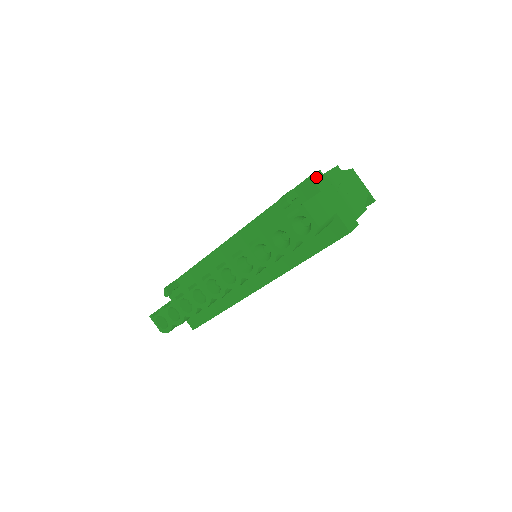
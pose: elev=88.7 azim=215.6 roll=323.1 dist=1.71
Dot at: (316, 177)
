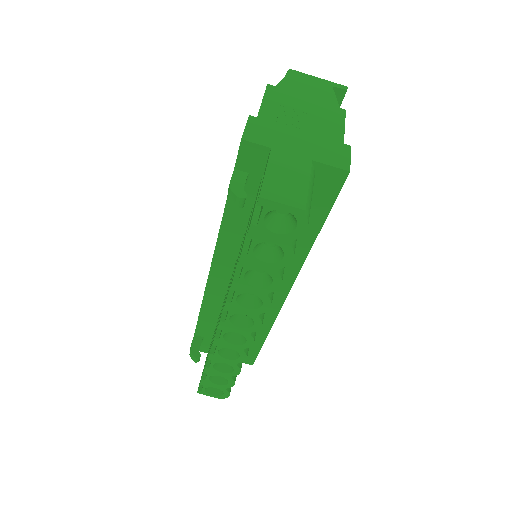
Dot at: (251, 132)
